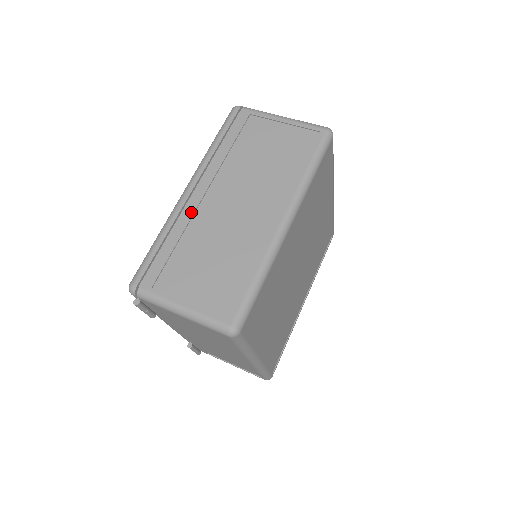
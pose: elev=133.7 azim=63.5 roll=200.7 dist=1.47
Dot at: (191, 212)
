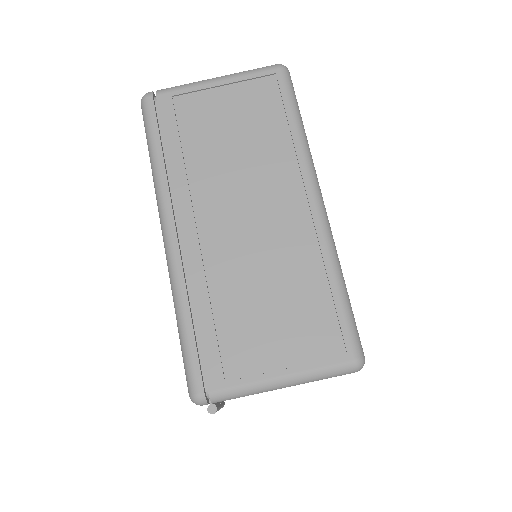
Dot at: (197, 259)
